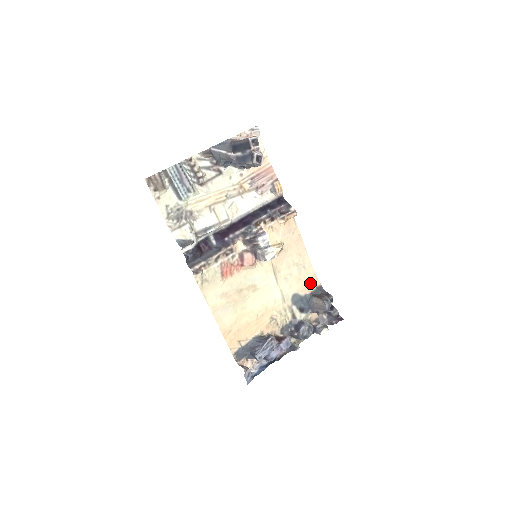
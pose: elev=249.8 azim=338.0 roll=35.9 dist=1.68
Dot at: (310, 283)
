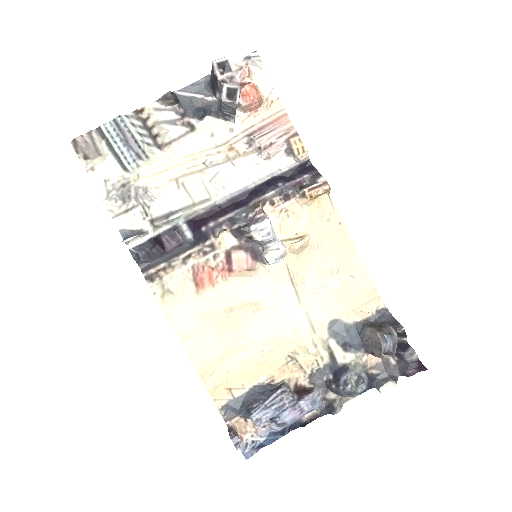
Dot at: (365, 303)
